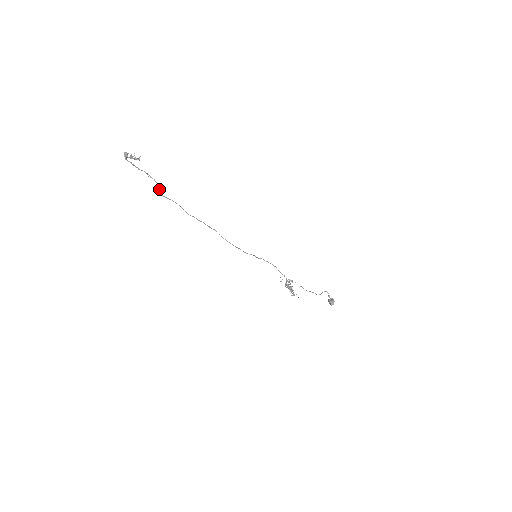
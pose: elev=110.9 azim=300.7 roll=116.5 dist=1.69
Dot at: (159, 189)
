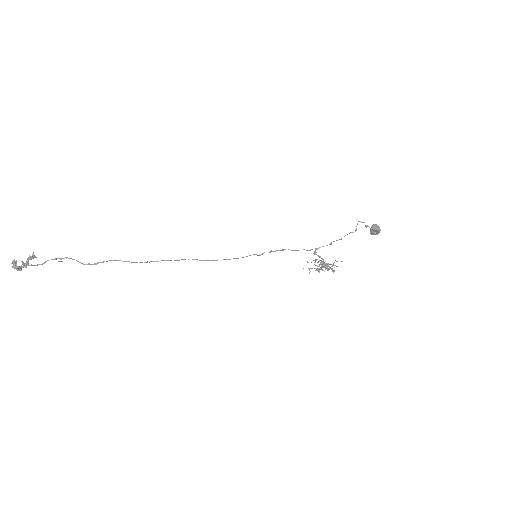
Dot at: (81, 263)
